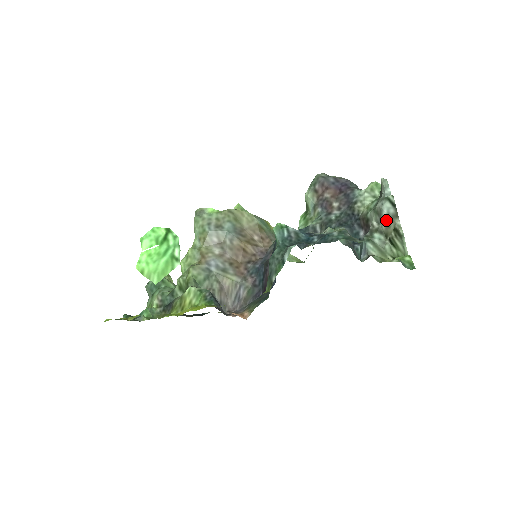
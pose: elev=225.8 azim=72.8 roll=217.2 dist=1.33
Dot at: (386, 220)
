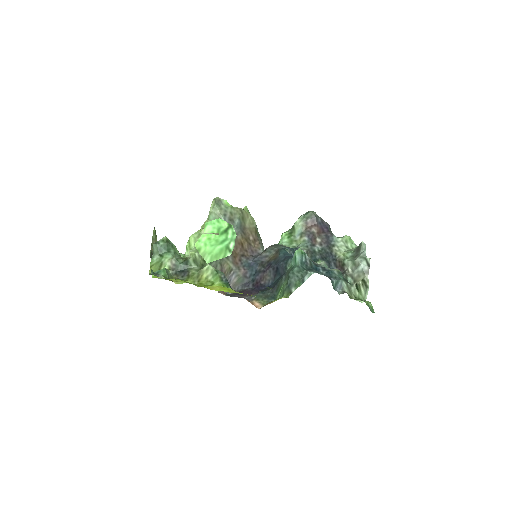
Dot at: (359, 272)
